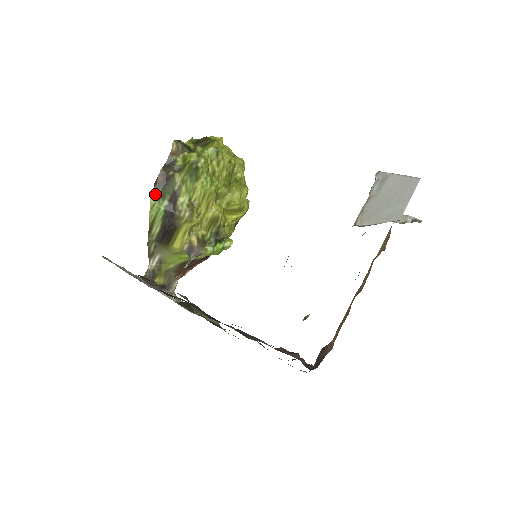
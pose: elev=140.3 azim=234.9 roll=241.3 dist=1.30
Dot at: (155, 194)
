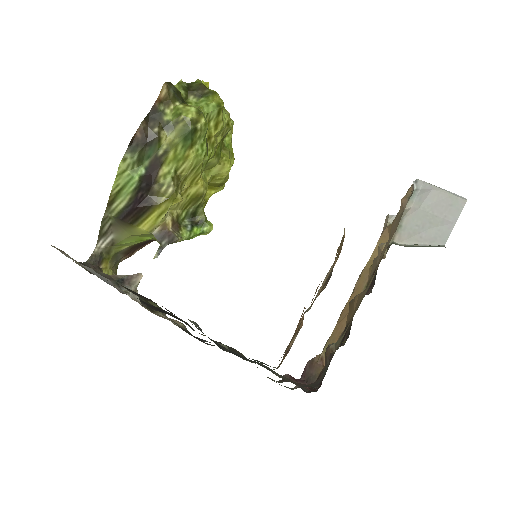
Dot at: (129, 156)
